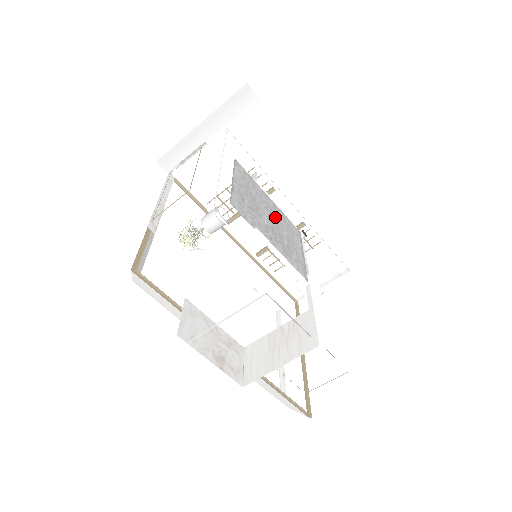
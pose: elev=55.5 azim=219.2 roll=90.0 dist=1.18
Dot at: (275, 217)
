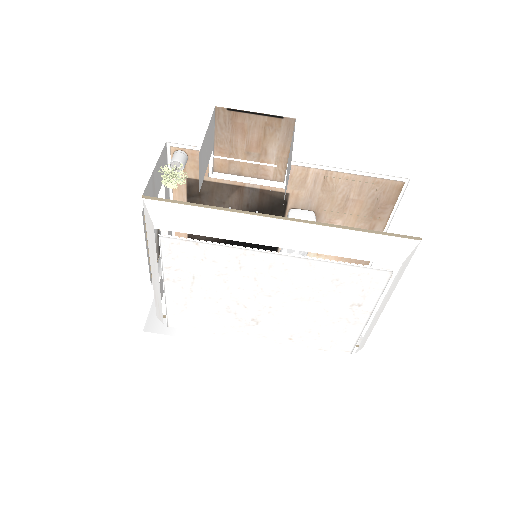
Dot at: occluded
